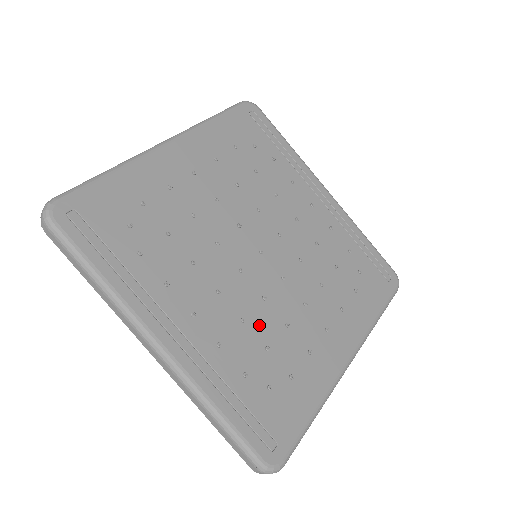
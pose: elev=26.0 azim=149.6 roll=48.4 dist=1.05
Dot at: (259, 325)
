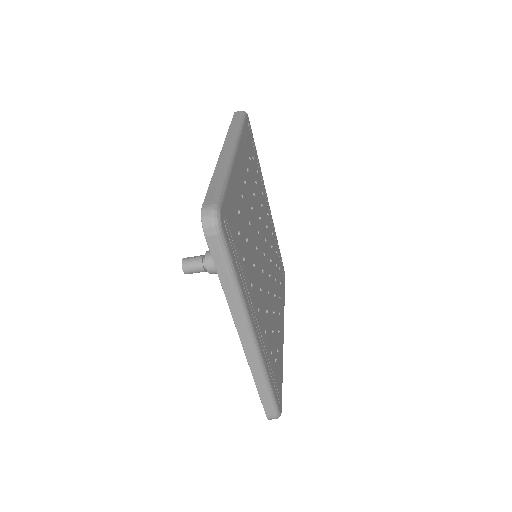
Dot at: (269, 314)
